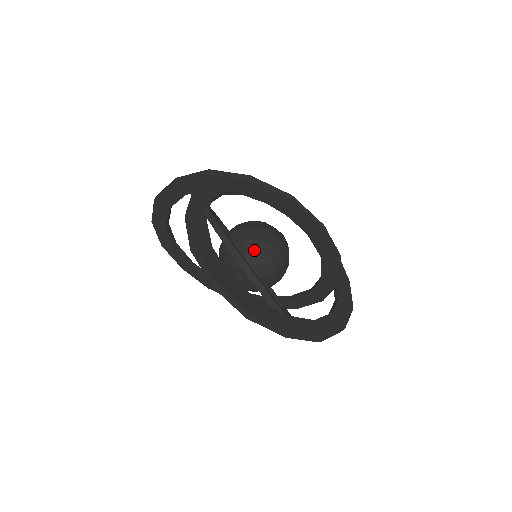
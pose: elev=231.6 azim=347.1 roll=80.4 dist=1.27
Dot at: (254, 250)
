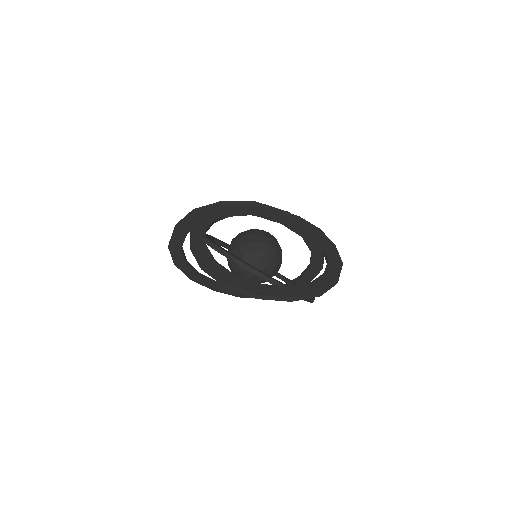
Dot at: (249, 252)
